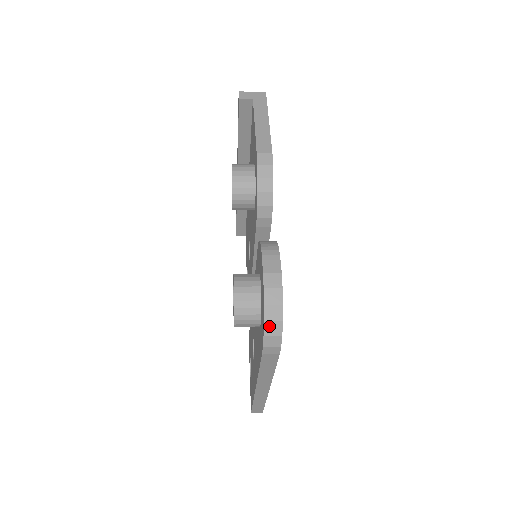
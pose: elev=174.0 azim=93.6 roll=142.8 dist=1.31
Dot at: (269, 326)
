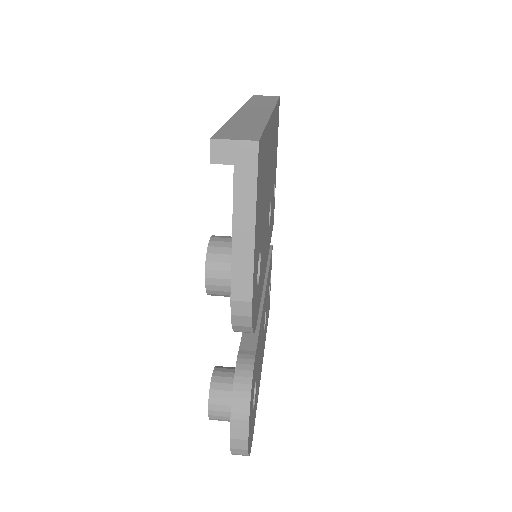
Dot at: occluded
